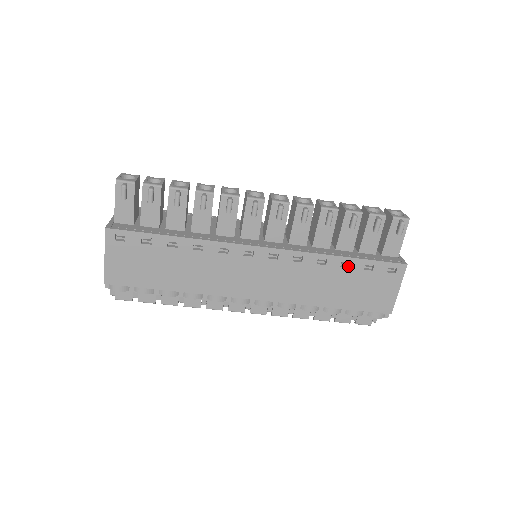
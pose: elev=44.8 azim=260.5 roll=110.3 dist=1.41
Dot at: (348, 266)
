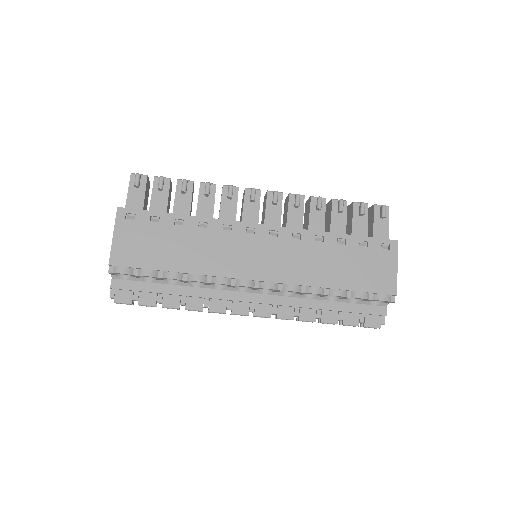
Dot at: (344, 245)
